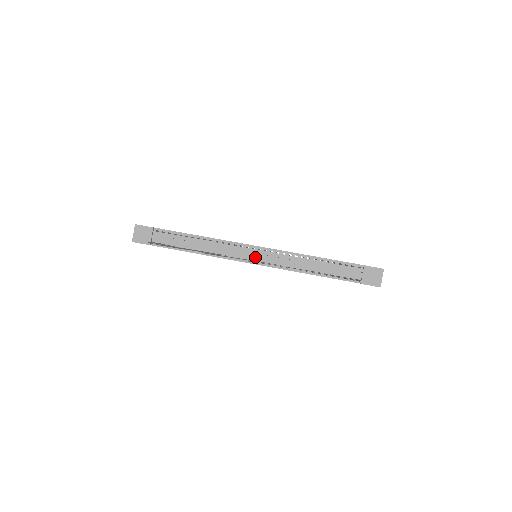
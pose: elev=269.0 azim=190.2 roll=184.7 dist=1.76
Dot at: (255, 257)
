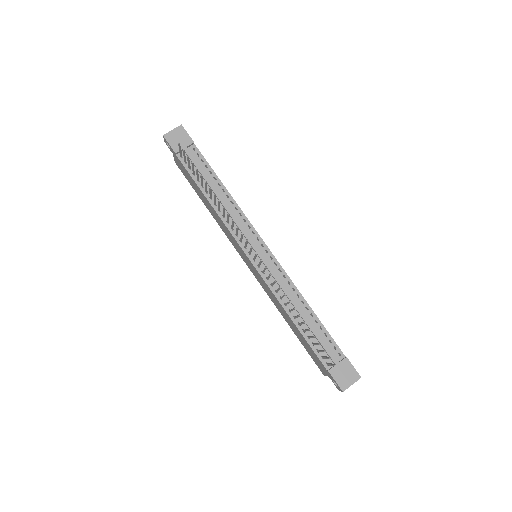
Dot at: occluded
